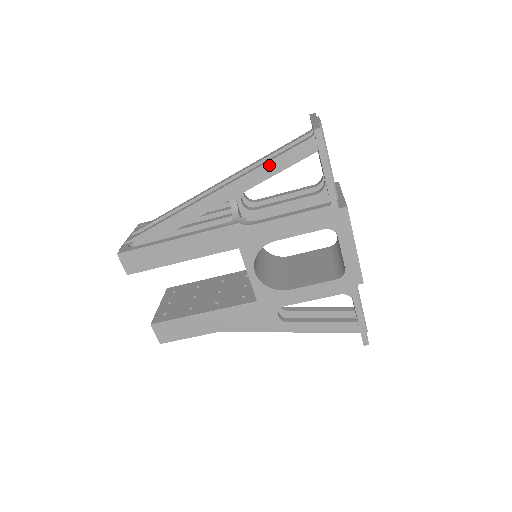
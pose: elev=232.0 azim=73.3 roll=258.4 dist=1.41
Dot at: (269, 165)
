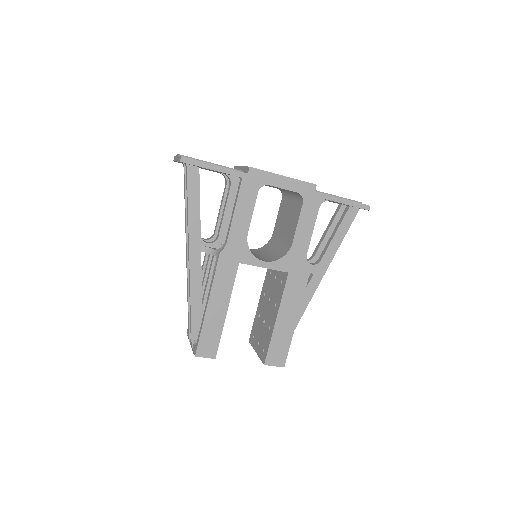
Dot at: (190, 208)
